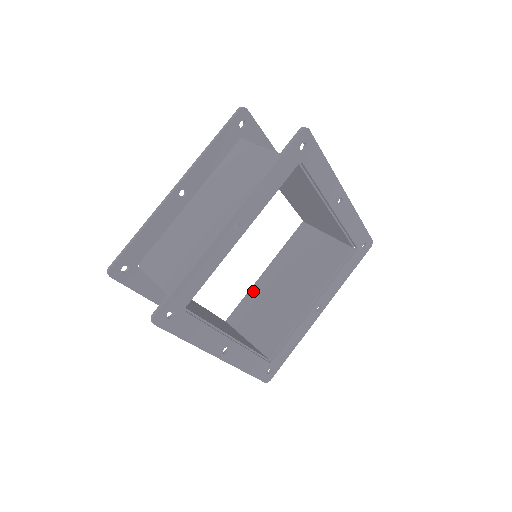
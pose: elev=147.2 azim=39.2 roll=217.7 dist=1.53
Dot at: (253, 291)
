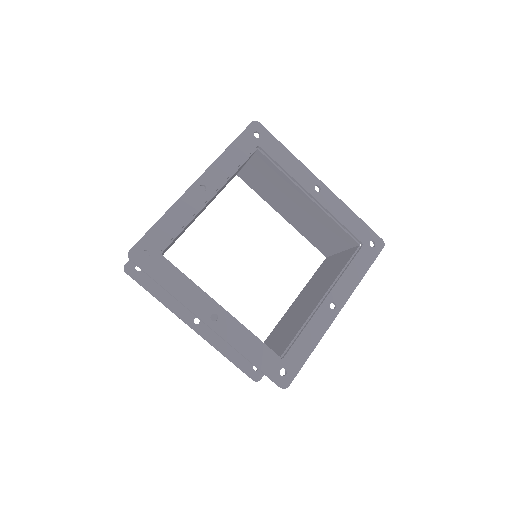
Dot at: (280, 321)
